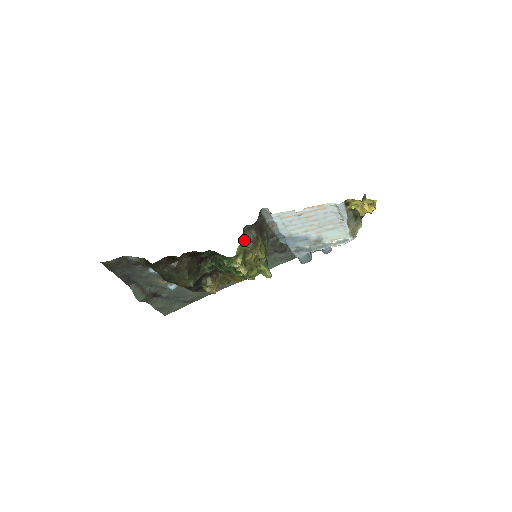
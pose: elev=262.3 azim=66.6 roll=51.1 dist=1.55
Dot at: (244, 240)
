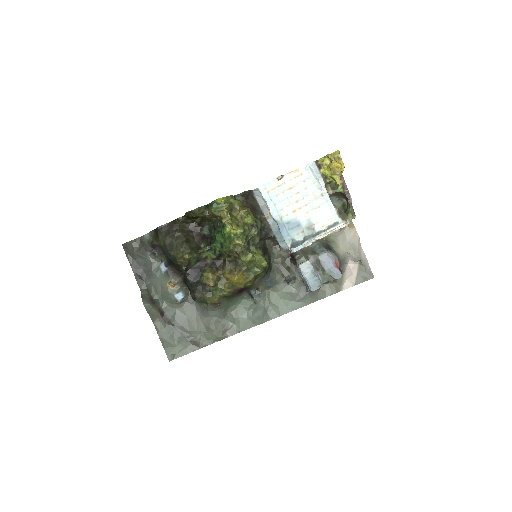
Dot at: (232, 197)
